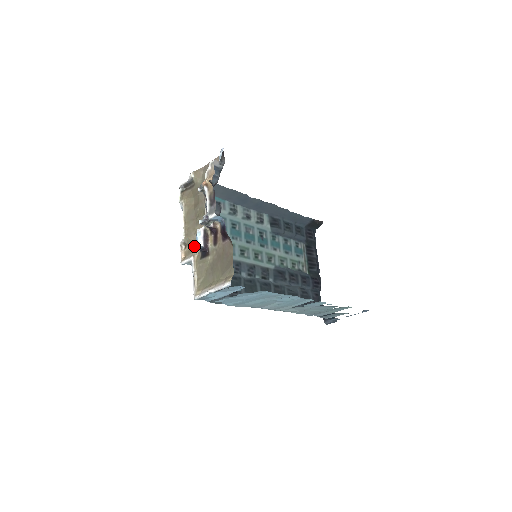
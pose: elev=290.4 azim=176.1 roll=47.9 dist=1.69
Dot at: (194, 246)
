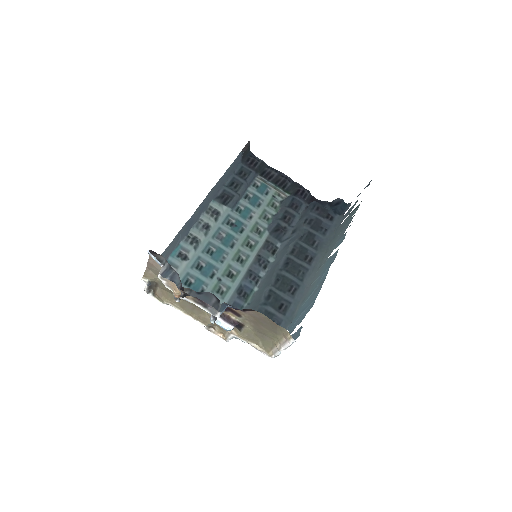
Dot at: occluded
